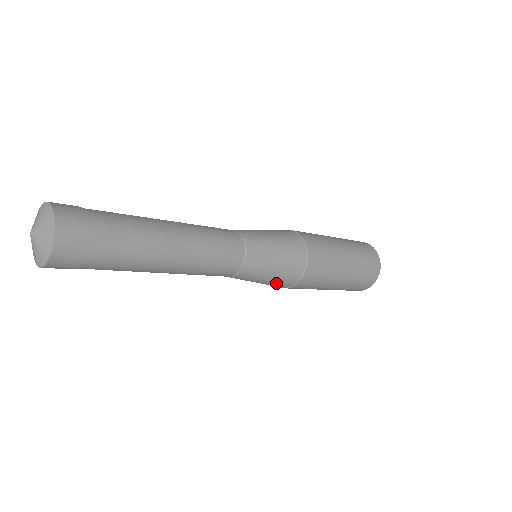
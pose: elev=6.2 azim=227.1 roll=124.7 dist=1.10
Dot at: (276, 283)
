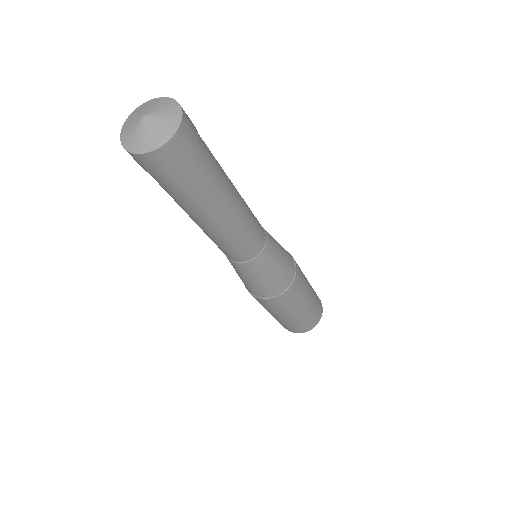
Dot at: (286, 270)
